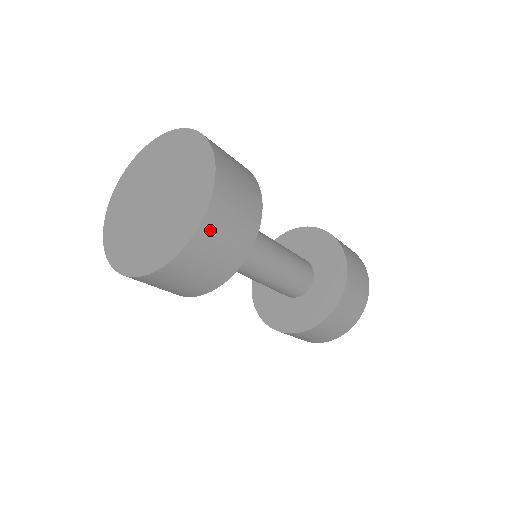
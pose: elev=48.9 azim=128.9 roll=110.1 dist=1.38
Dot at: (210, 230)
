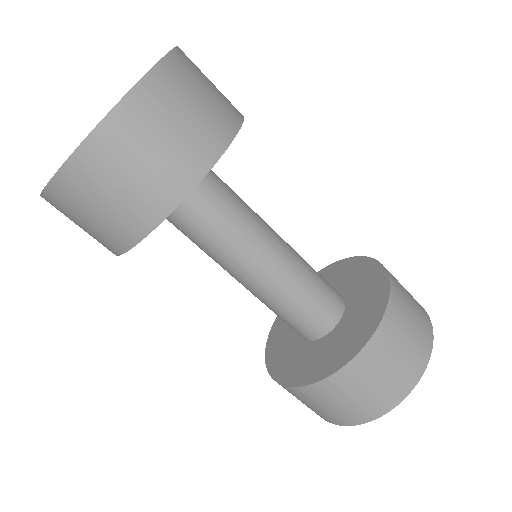
Dot at: (143, 109)
